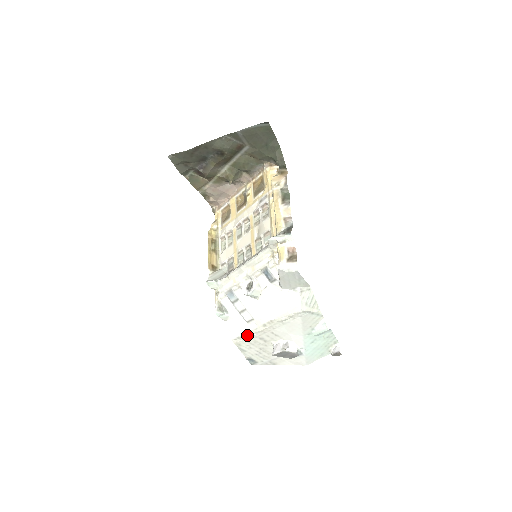
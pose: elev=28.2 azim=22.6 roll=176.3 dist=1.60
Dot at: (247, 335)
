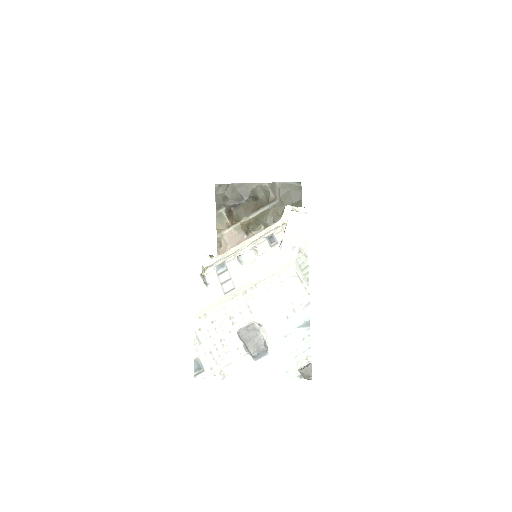
Dot at: (218, 309)
